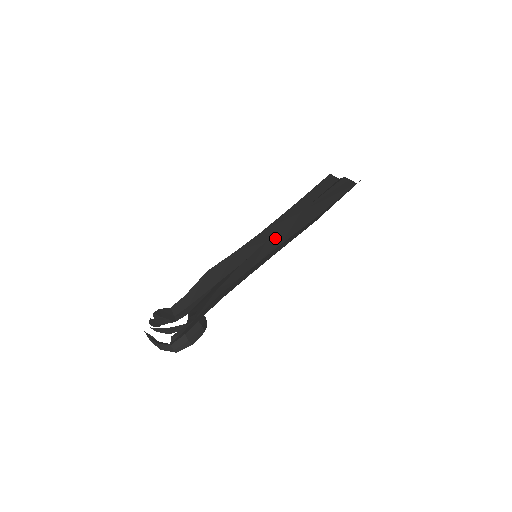
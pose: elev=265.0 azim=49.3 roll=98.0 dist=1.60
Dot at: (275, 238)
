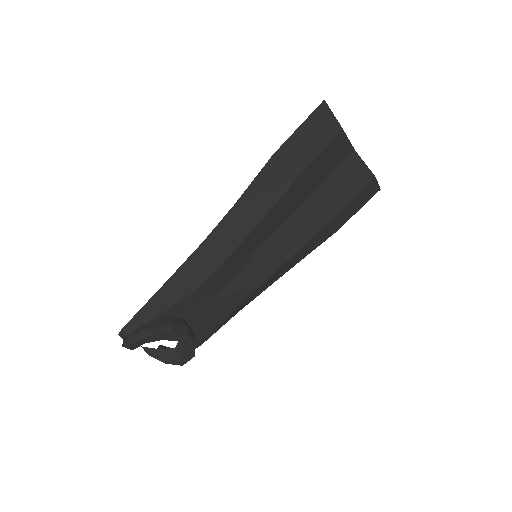
Dot at: (271, 227)
